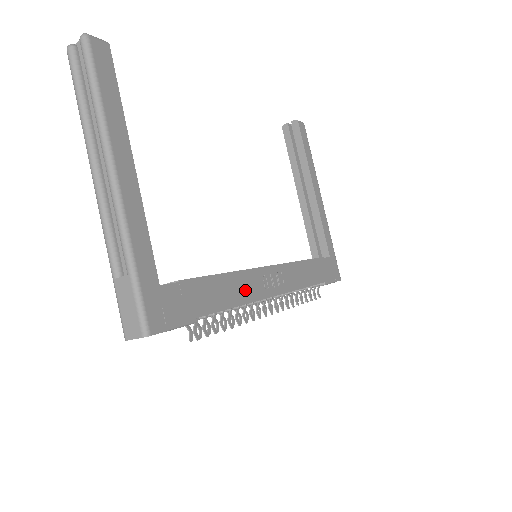
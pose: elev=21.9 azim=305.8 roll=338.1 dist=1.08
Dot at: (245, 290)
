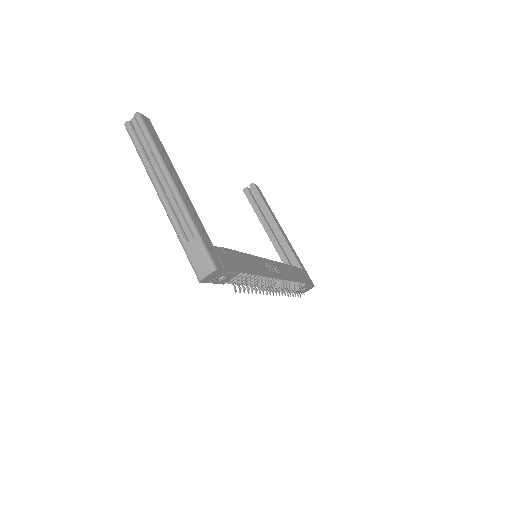
Dot at: (259, 267)
